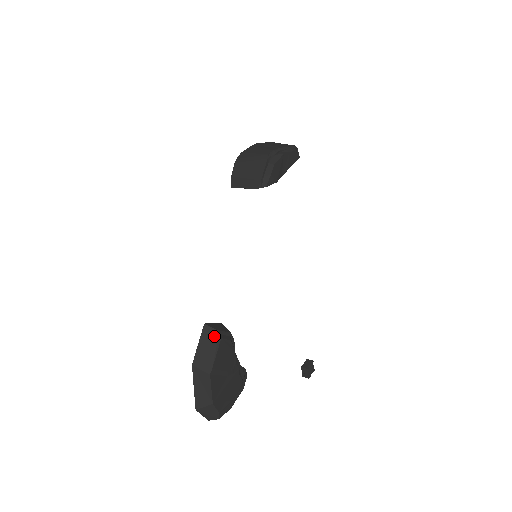
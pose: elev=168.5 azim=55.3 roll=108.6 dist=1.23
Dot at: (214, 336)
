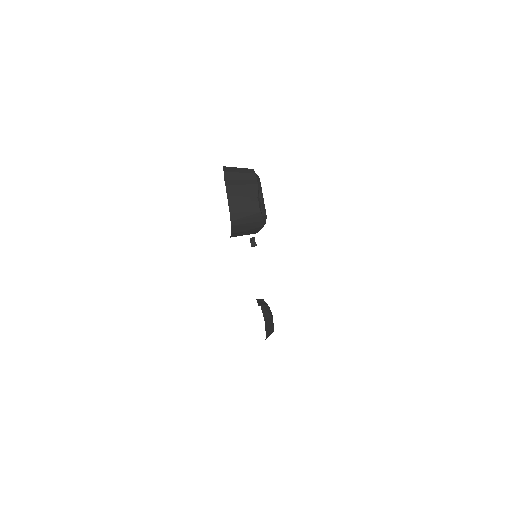
Dot at: (270, 319)
